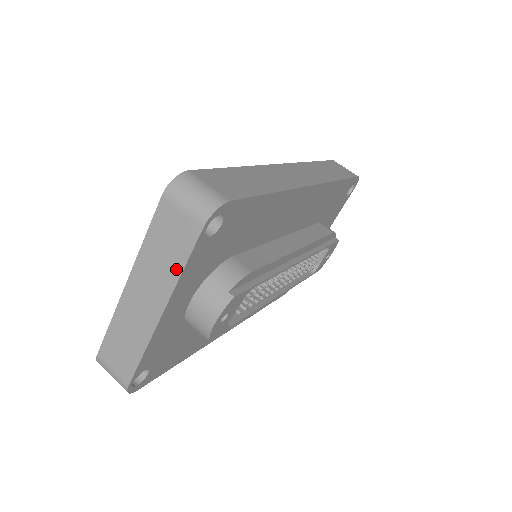
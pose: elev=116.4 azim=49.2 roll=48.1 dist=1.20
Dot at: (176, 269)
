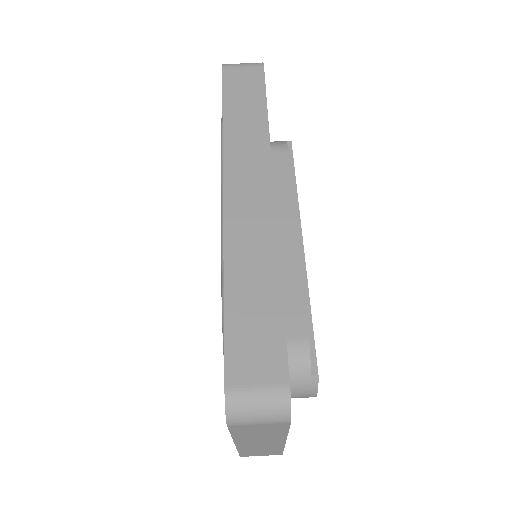
Dot at: (280, 434)
